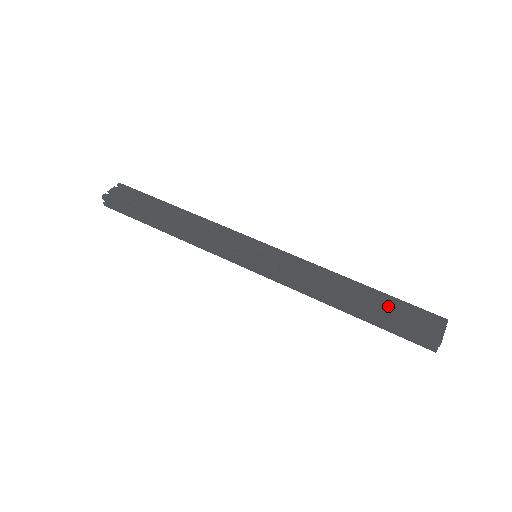
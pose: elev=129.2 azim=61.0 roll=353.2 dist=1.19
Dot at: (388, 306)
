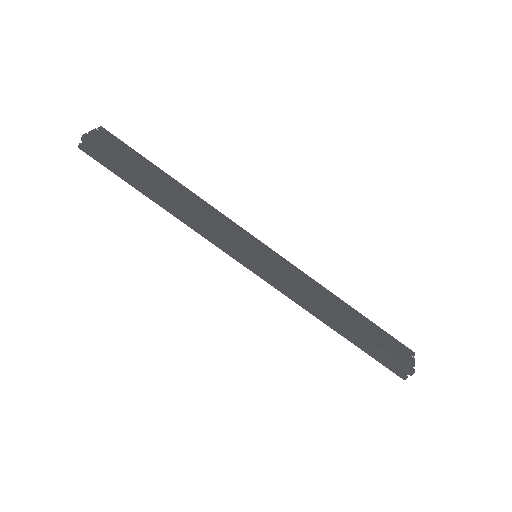
Dot at: (374, 332)
